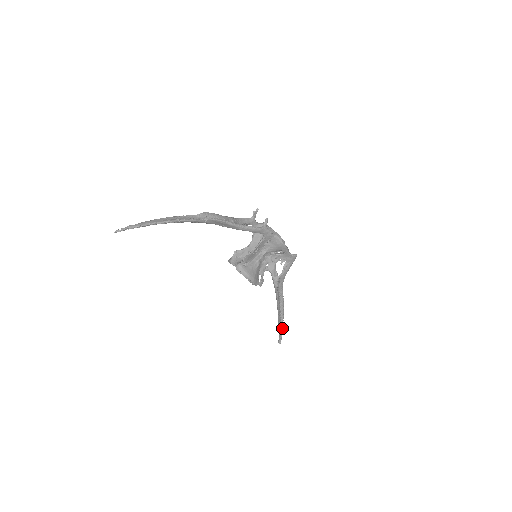
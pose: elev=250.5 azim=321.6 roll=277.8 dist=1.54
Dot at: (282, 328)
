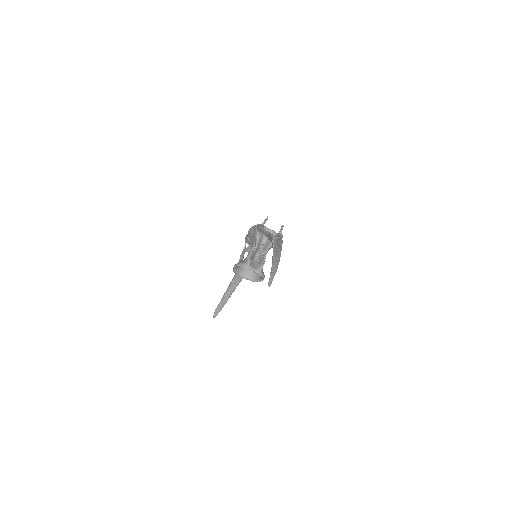
Dot at: occluded
